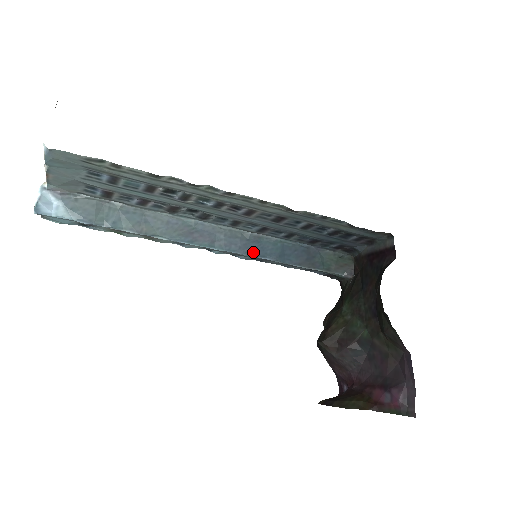
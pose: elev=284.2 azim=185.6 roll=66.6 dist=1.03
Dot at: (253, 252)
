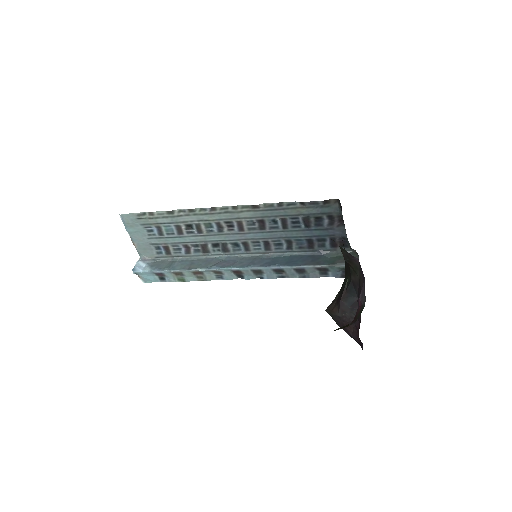
Dot at: (266, 265)
